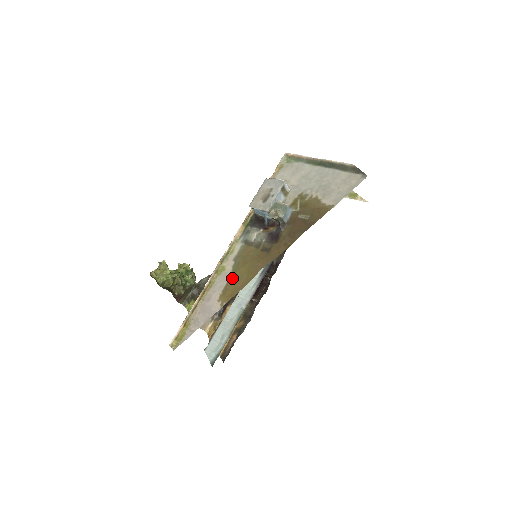
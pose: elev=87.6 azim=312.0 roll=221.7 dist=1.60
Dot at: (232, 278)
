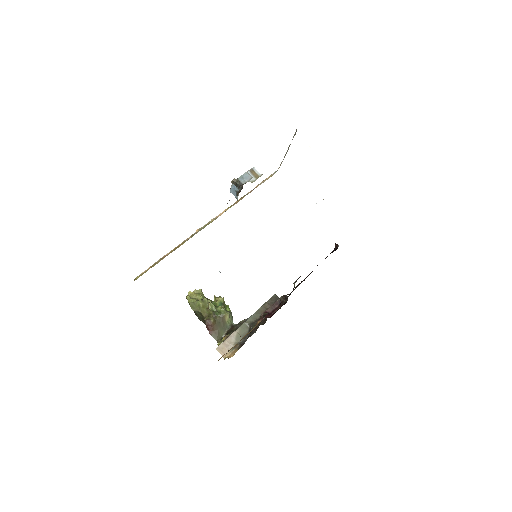
Dot at: occluded
